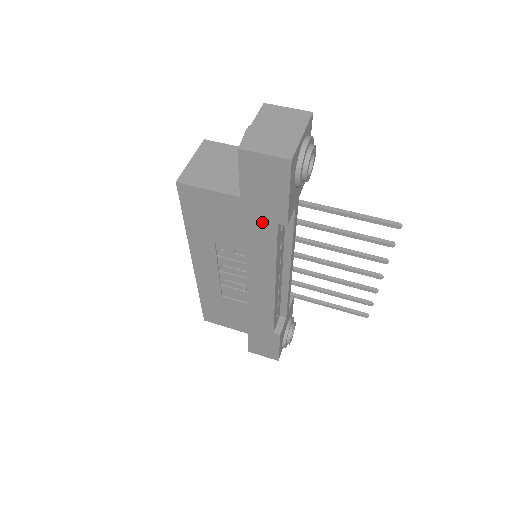
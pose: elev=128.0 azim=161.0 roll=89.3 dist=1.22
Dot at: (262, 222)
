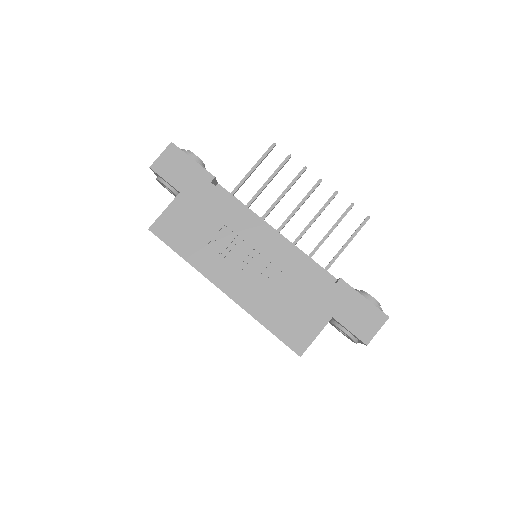
Dot at: (205, 193)
